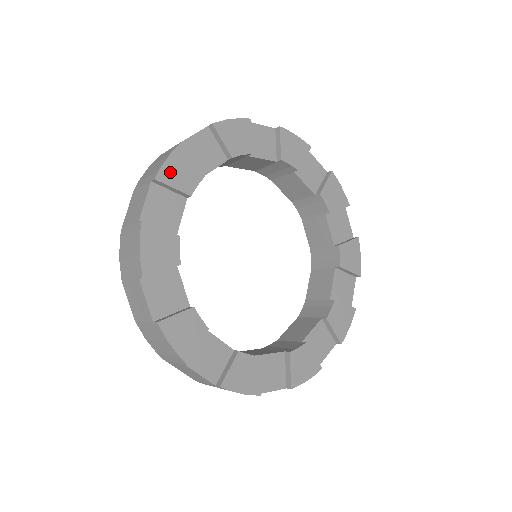
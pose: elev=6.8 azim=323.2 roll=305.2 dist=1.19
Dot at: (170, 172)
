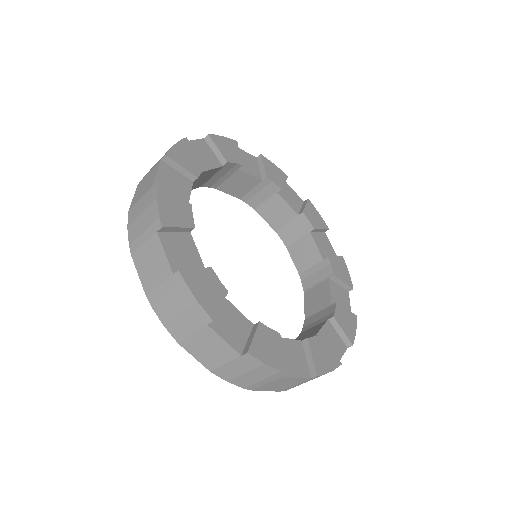
Dot at: (168, 215)
